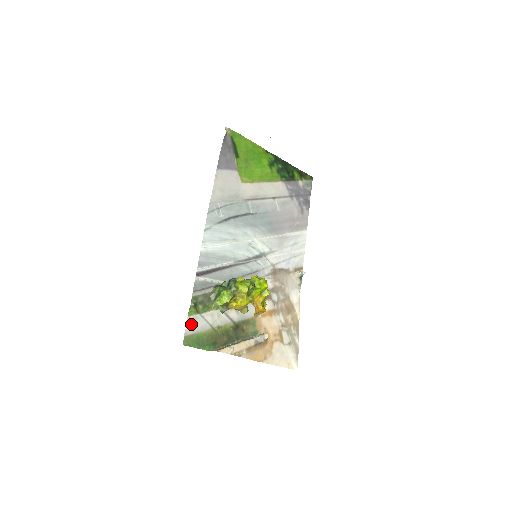
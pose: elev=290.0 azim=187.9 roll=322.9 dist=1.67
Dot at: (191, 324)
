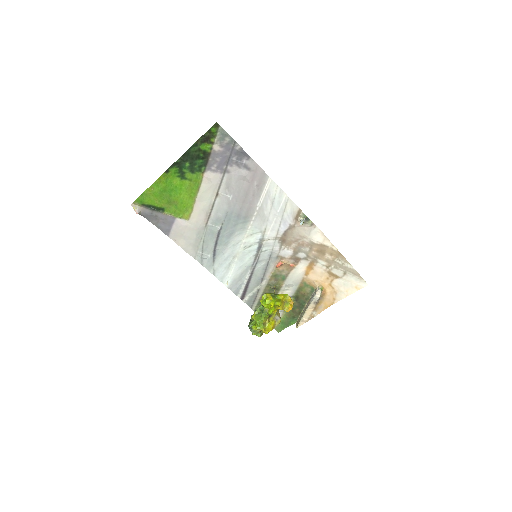
Dot at: occluded
